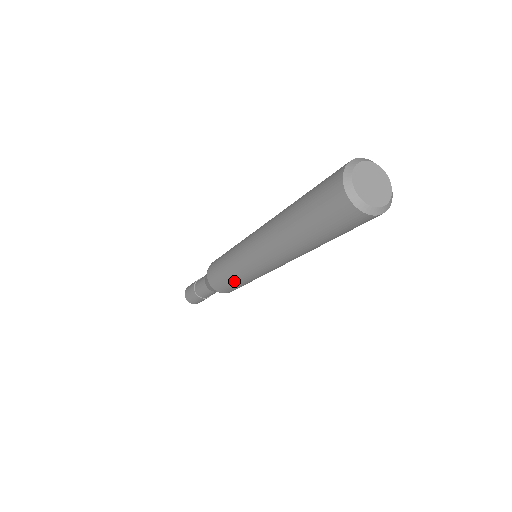
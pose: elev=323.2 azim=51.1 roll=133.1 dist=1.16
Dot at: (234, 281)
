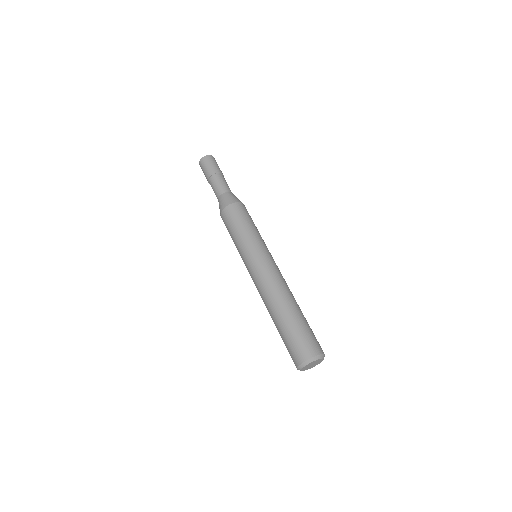
Dot at: occluded
